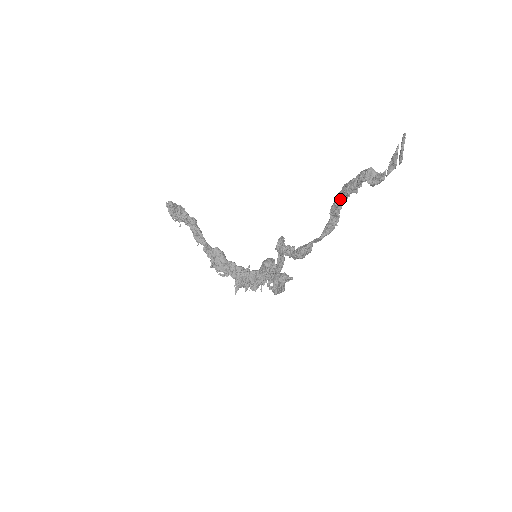
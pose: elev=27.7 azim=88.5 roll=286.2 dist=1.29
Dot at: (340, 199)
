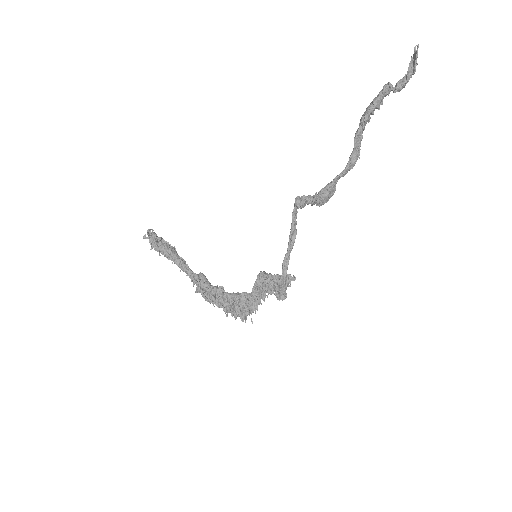
Dot at: (367, 115)
